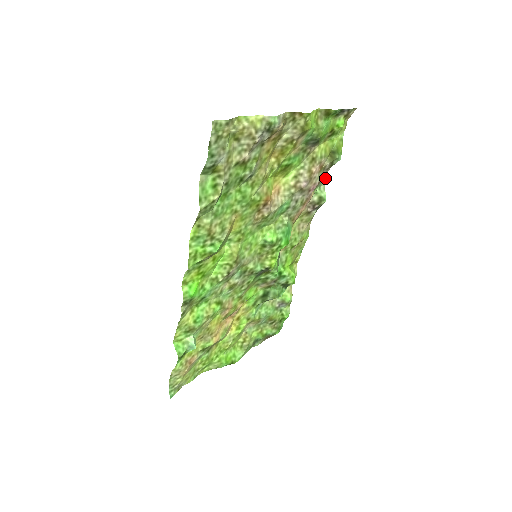
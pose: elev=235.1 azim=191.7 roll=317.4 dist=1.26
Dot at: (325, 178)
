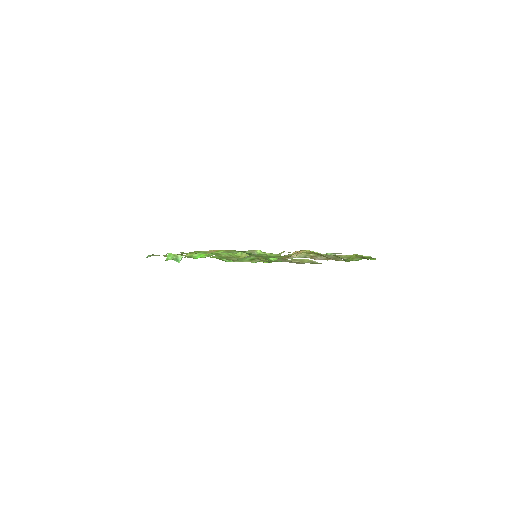
Dot at: (340, 253)
